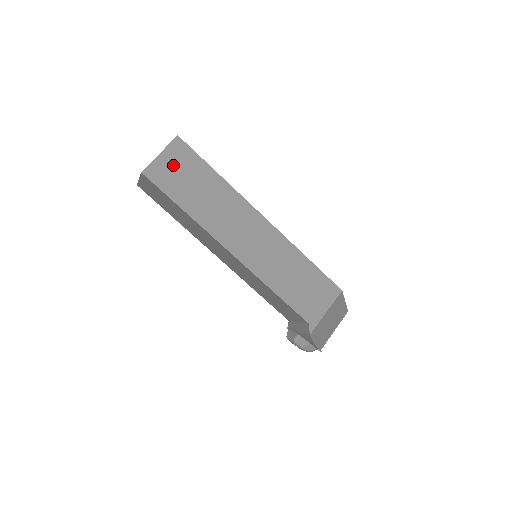
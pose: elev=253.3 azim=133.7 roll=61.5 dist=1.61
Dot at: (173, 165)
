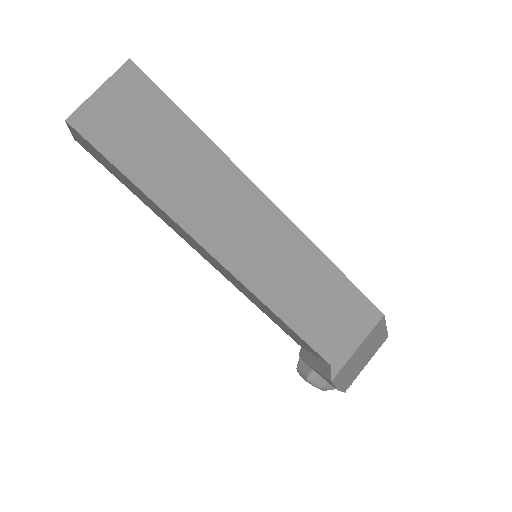
Dot at: (121, 109)
